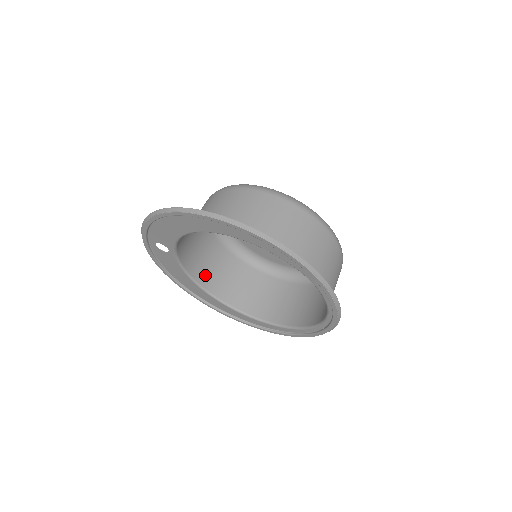
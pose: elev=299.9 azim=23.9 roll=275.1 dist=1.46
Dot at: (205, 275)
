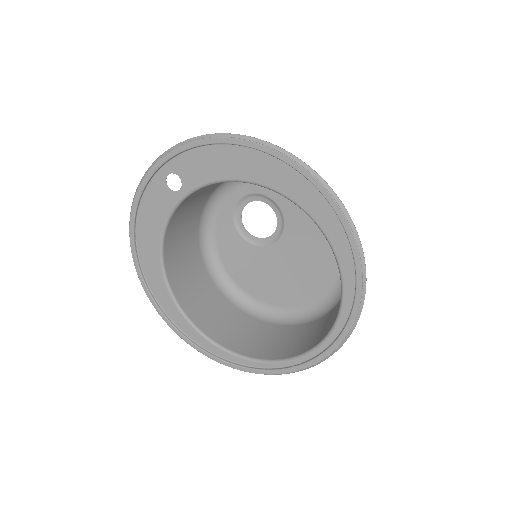
Dot at: (172, 247)
